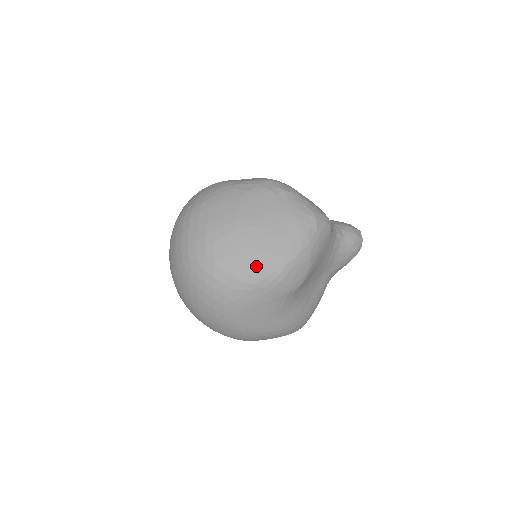
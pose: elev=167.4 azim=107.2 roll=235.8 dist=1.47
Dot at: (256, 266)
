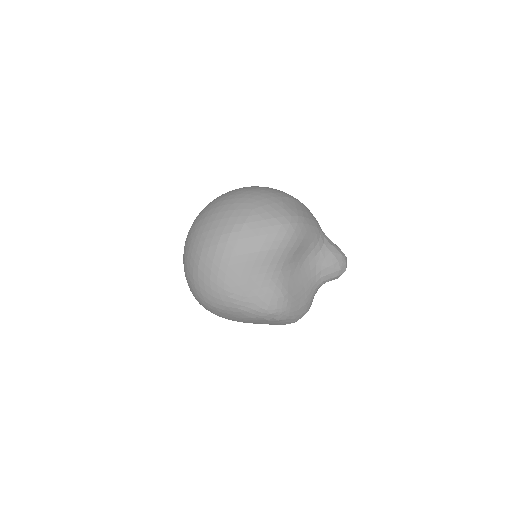
Dot at: occluded
